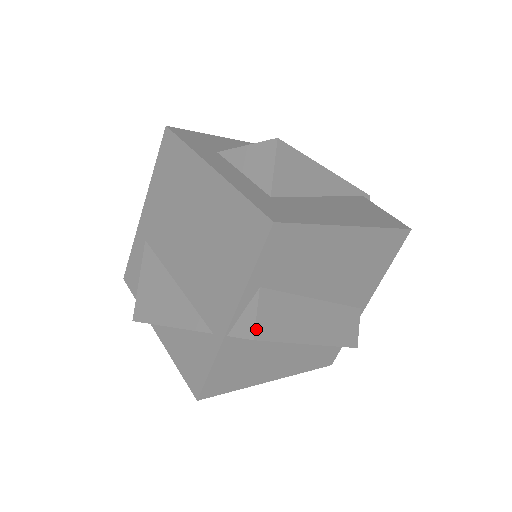
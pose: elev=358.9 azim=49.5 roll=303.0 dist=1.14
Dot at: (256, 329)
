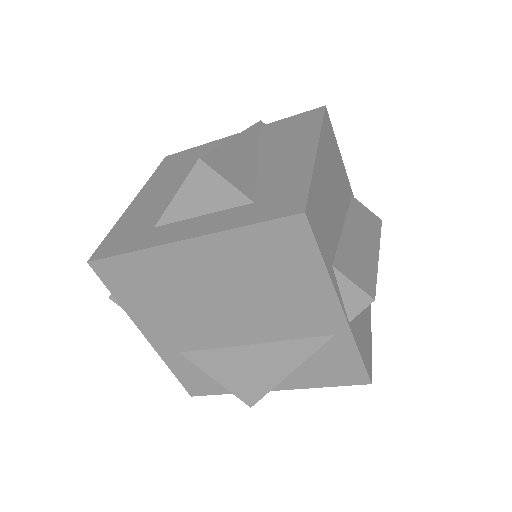
Dot at: (366, 292)
